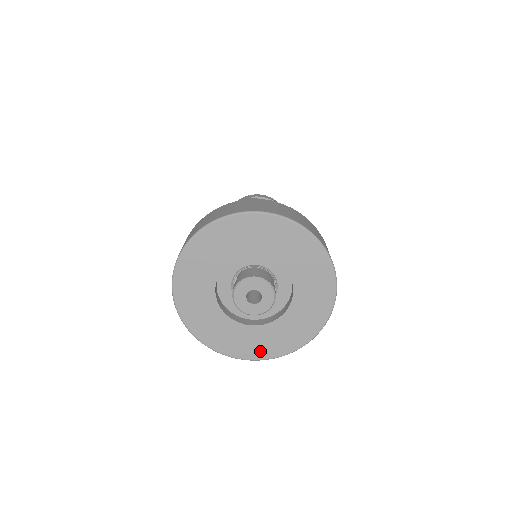
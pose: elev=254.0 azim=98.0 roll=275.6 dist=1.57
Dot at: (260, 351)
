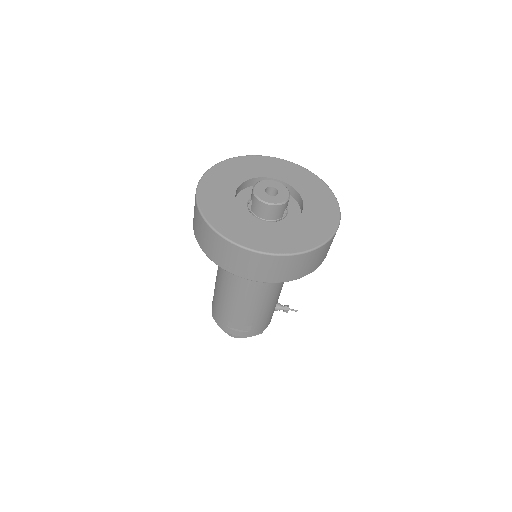
Dot at: (277, 246)
